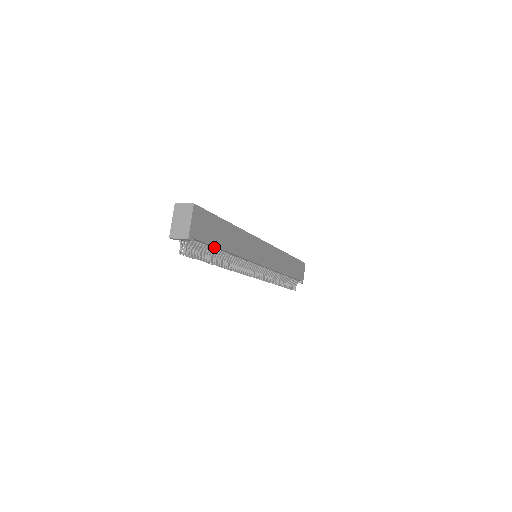
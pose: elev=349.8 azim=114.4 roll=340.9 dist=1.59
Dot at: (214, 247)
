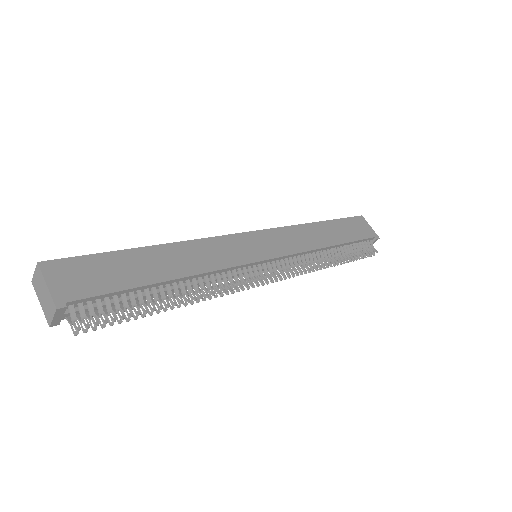
Dot at: (138, 289)
